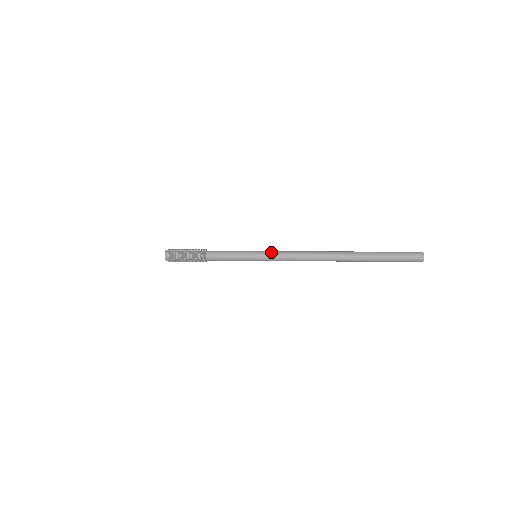
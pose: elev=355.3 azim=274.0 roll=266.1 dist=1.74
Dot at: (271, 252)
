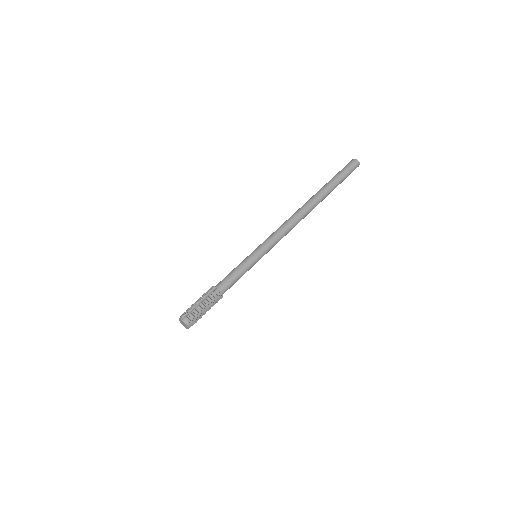
Dot at: (266, 242)
